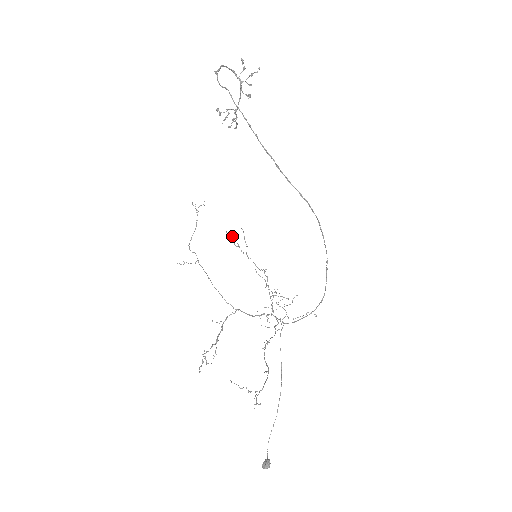
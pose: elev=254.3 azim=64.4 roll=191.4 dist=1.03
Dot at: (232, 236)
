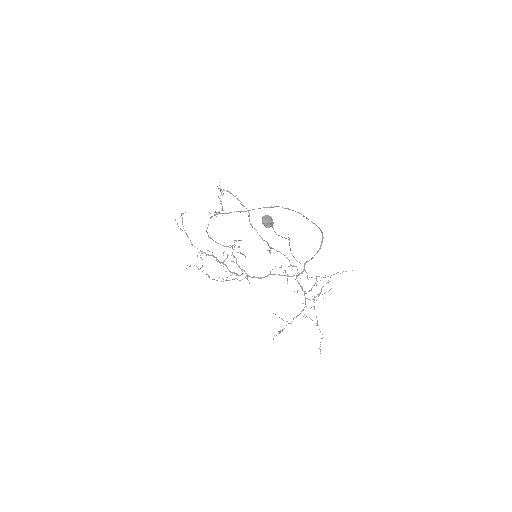
Dot at: occluded
